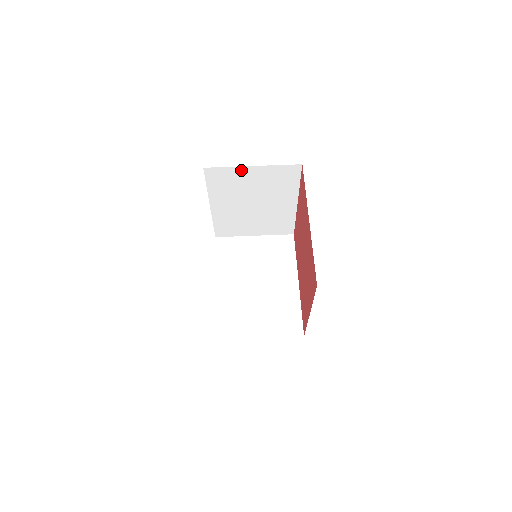
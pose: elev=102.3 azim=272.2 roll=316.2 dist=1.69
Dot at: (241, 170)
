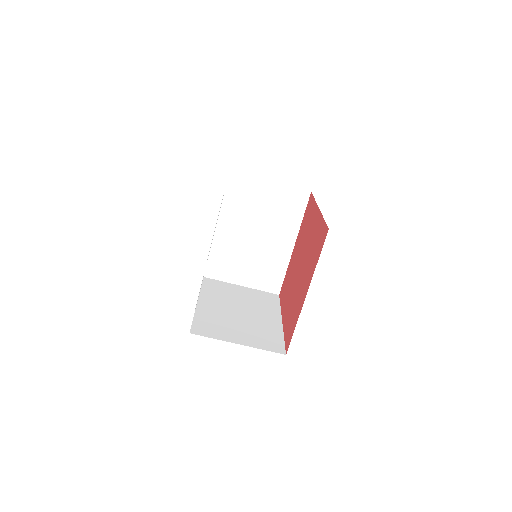
Dot at: occluded
